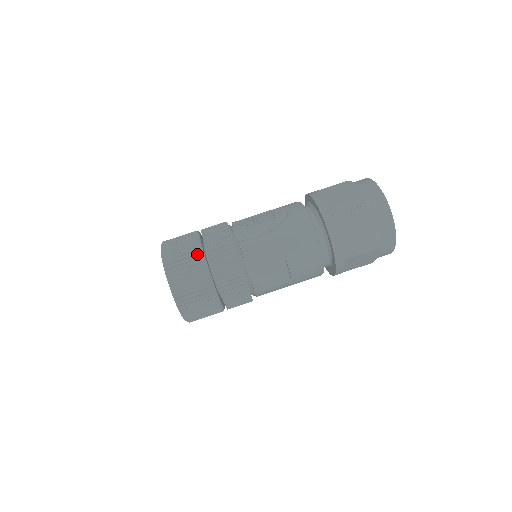
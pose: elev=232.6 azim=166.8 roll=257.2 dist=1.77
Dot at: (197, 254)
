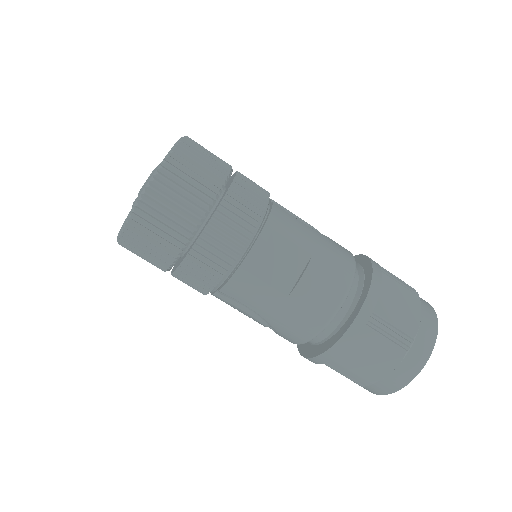
Dot at: (224, 166)
